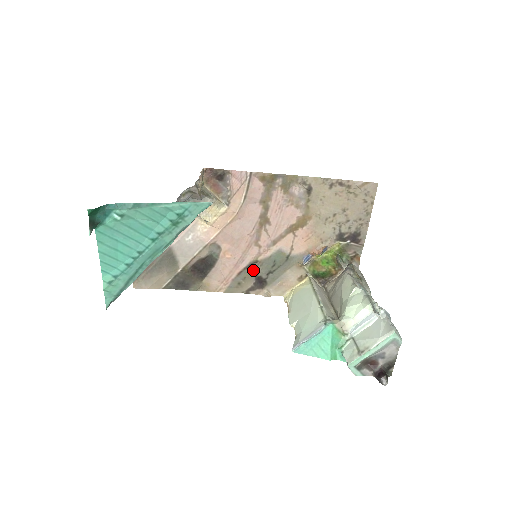
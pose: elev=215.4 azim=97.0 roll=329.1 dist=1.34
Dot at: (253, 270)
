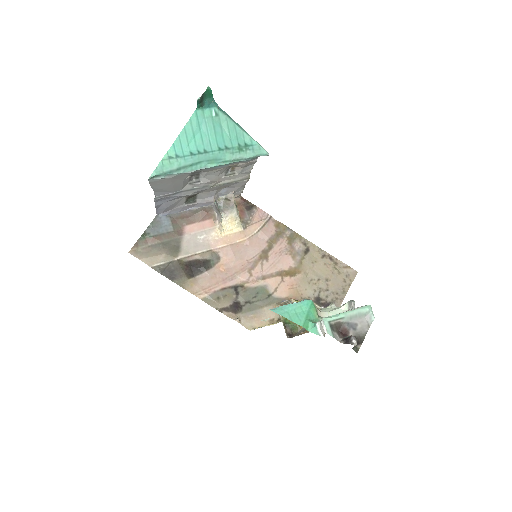
Dot at: (236, 292)
